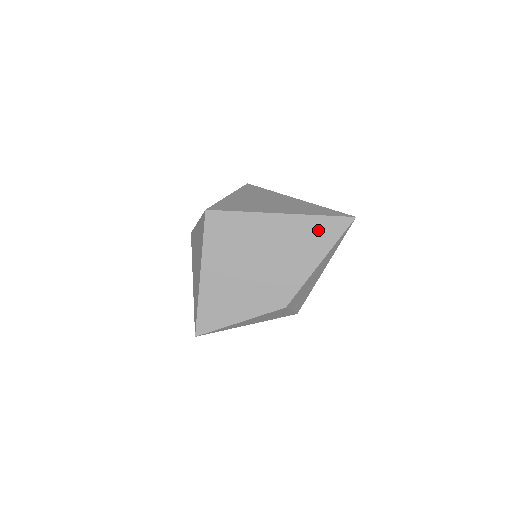
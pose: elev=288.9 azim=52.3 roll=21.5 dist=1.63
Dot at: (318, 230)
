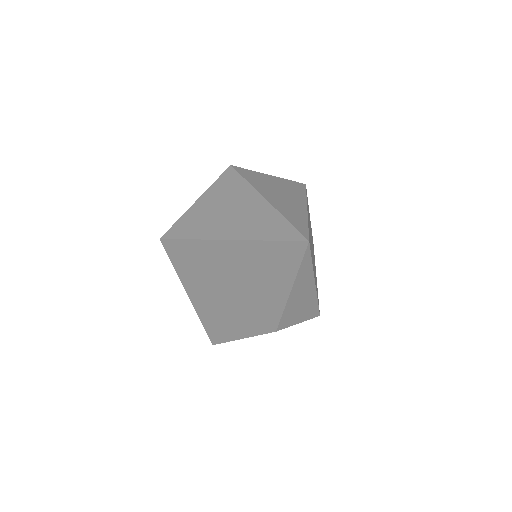
Dot at: (271, 257)
